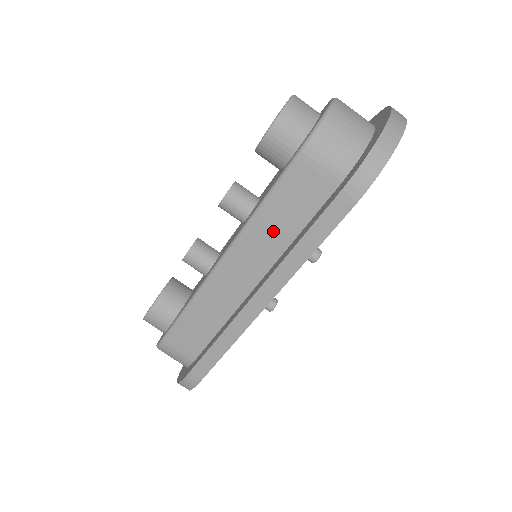
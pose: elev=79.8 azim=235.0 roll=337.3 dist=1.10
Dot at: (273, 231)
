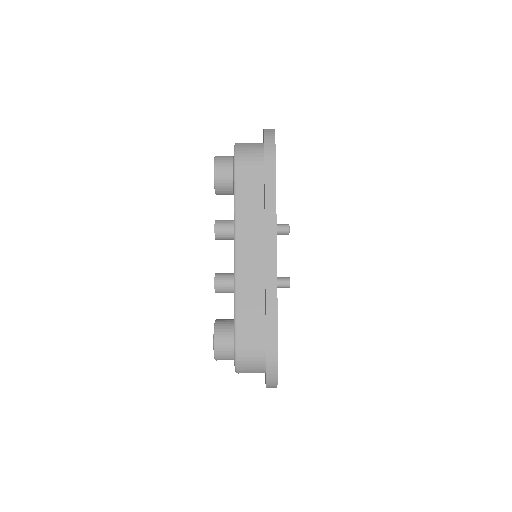
Dot at: (250, 211)
